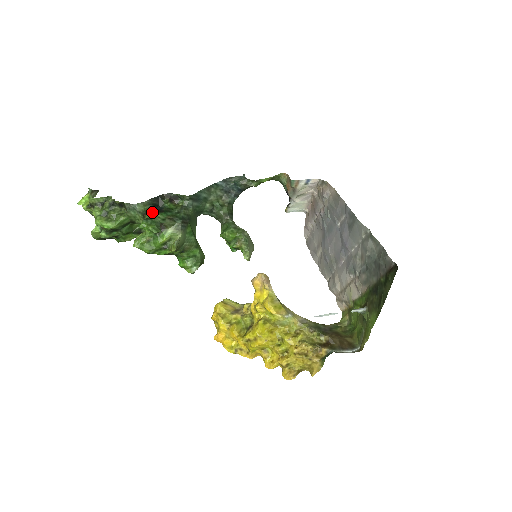
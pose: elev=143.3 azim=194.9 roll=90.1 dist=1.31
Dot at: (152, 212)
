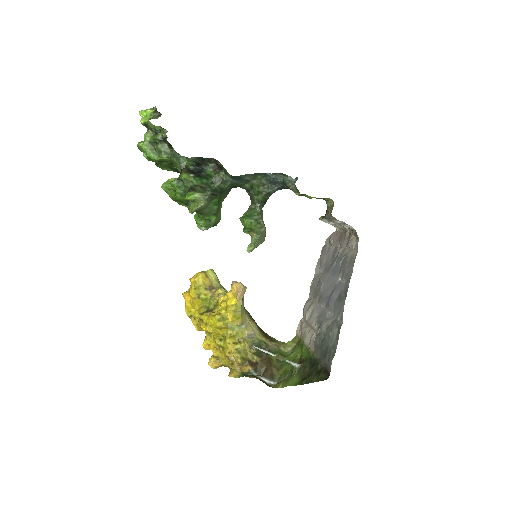
Dot at: (192, 169)
